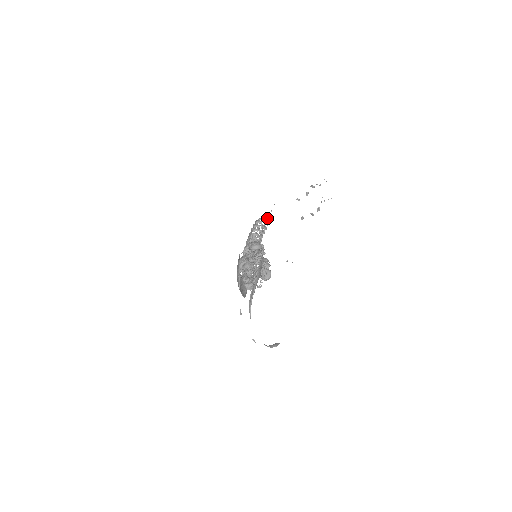
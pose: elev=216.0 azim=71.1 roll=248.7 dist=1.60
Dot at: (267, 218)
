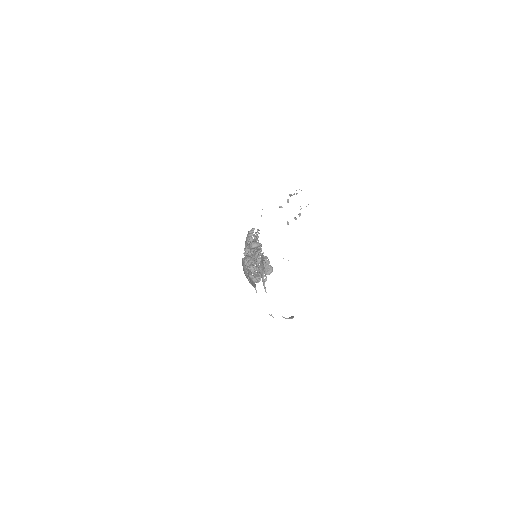
Dot at: occluded
